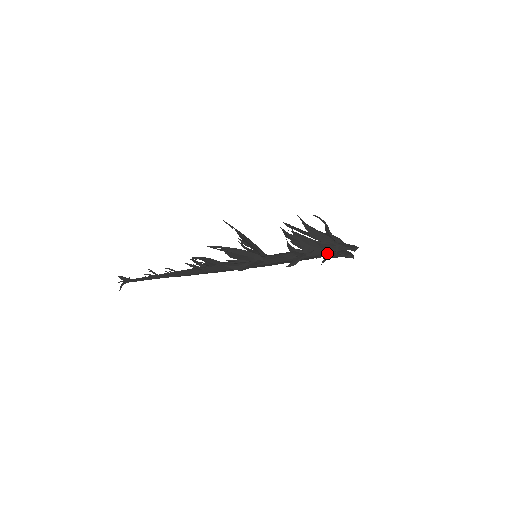
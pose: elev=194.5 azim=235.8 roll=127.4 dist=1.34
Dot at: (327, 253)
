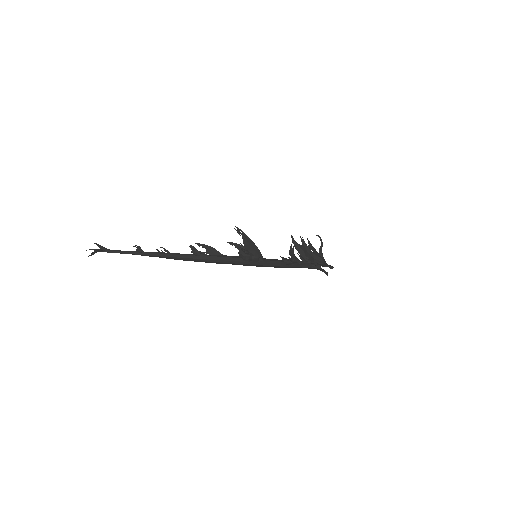
Dot at: (316, 264)
